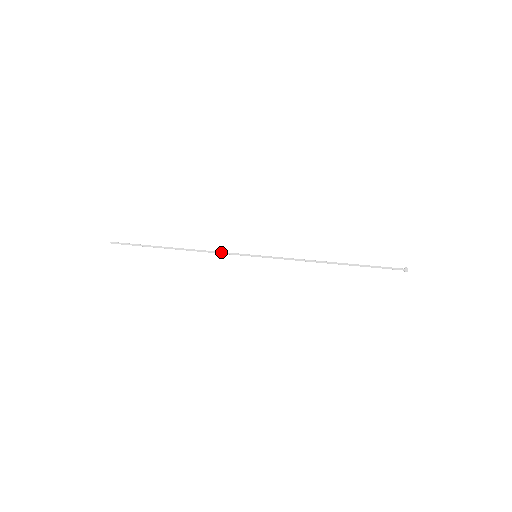
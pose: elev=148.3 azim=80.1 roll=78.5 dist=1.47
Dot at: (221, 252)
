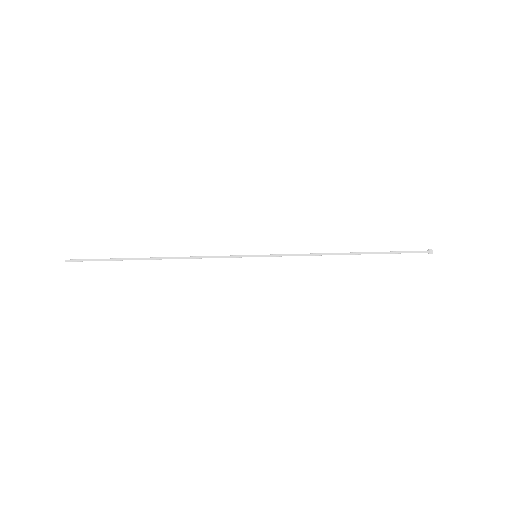
Dot at: (212, 256)
